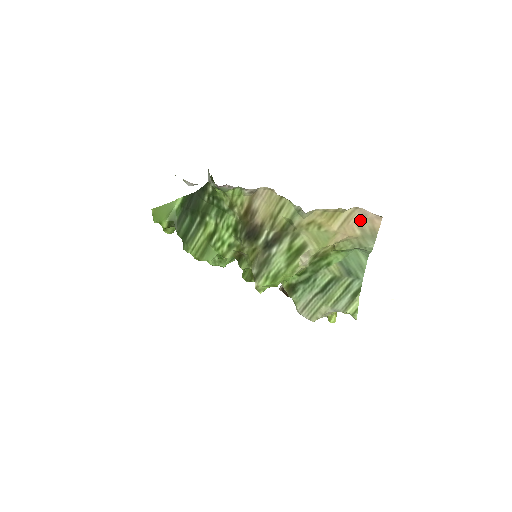
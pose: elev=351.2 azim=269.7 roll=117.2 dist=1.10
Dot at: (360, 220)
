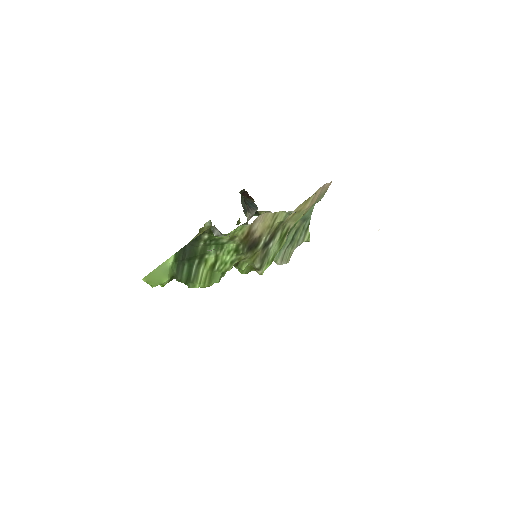
Dot at: (321, 191)
